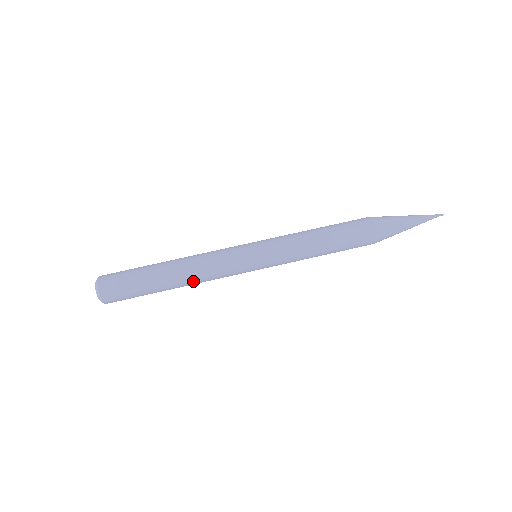
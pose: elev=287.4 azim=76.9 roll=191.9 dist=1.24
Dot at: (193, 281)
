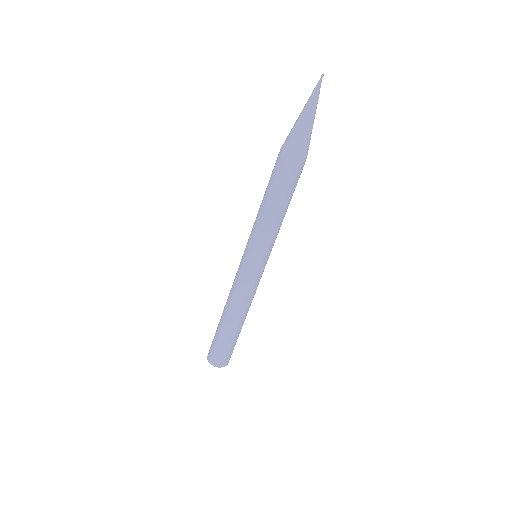
Dot at: (245, 310)
